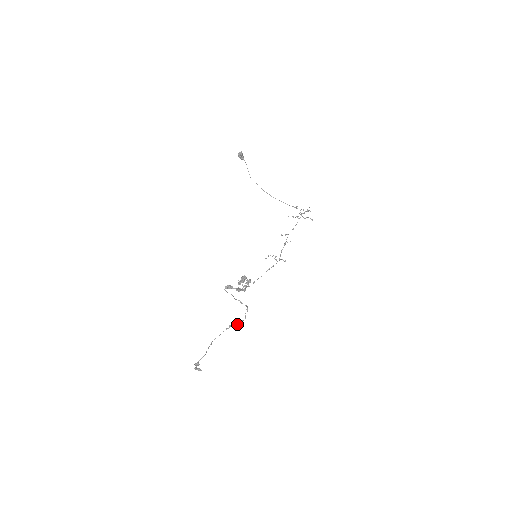
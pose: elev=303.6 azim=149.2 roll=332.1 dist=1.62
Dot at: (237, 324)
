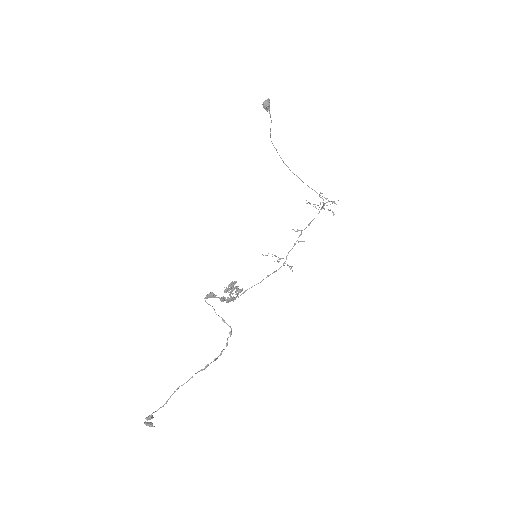
Dot at: (215, 358)
